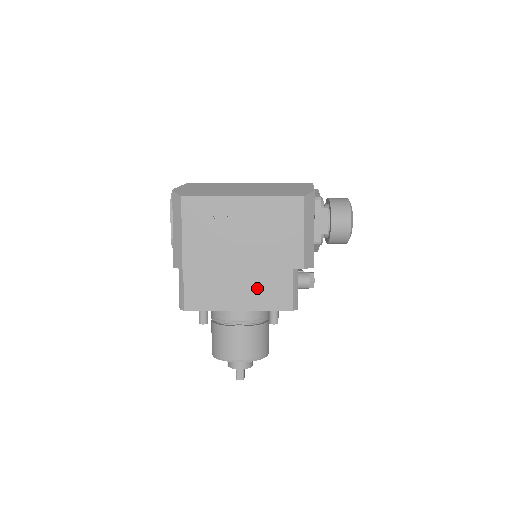
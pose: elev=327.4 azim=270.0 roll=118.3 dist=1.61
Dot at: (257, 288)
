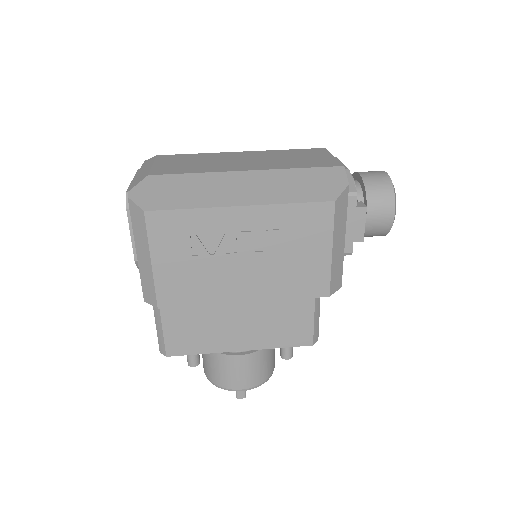
Dot at: (265, 324)
